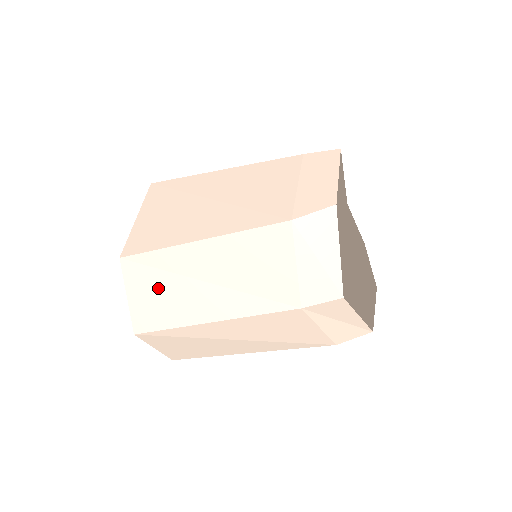
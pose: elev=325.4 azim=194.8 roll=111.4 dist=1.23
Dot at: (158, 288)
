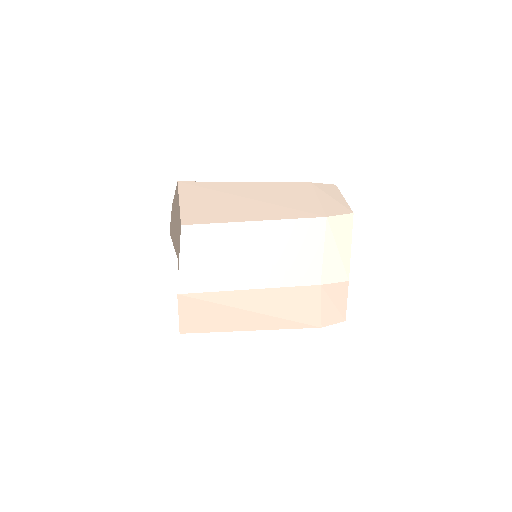
Dot at: (210, 255)
